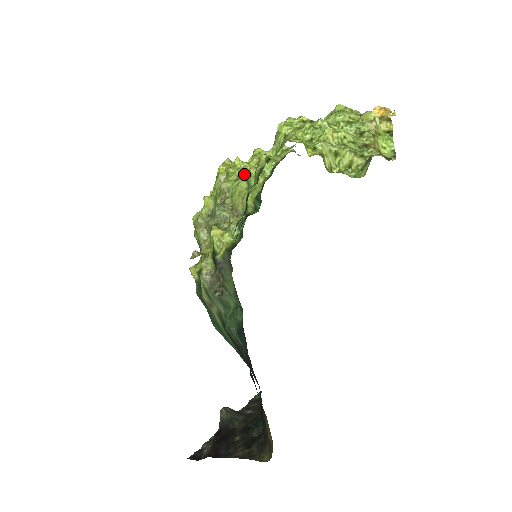
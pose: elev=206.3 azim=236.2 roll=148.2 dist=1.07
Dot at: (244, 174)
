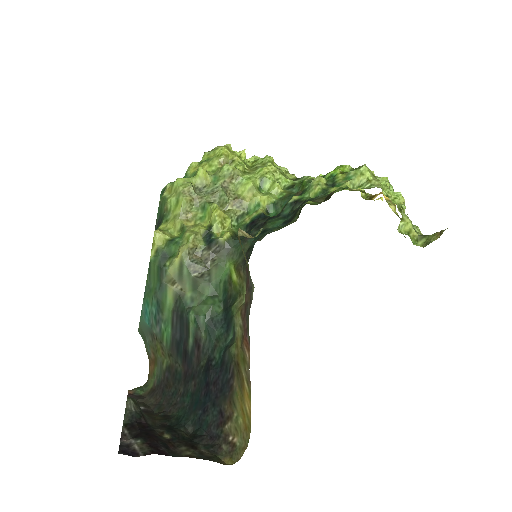
Dot at: (258, 173)
